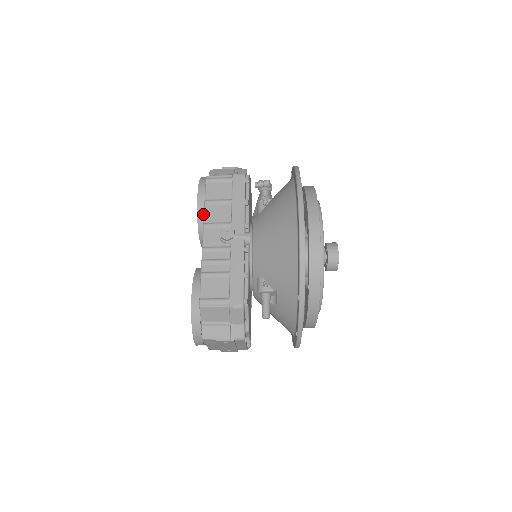
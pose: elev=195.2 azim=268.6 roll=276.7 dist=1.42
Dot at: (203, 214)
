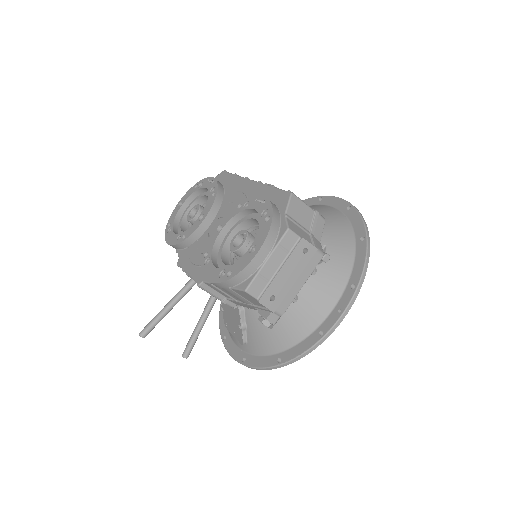
Dot at: (222, 188)
